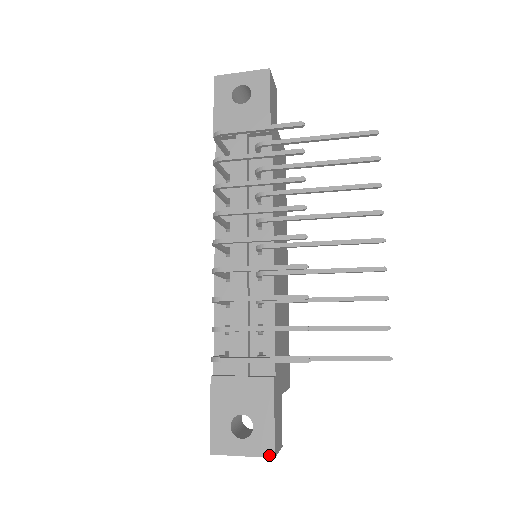
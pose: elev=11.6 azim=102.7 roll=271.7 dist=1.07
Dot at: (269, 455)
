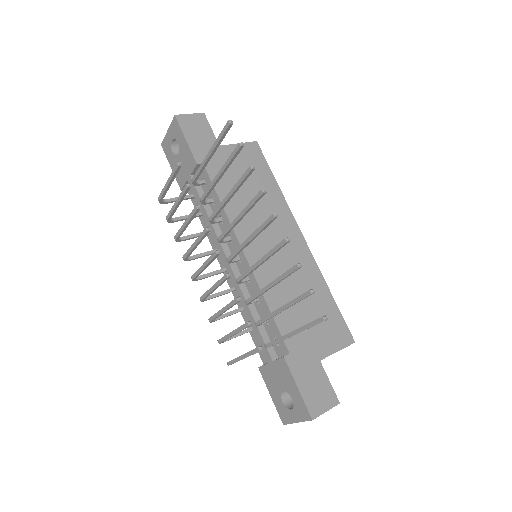
Dot at: (309, 419)
